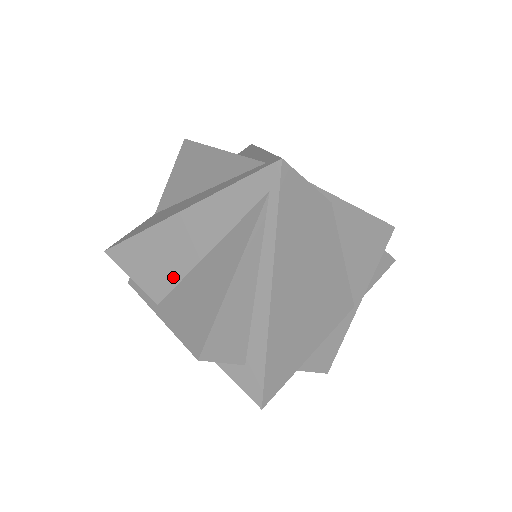
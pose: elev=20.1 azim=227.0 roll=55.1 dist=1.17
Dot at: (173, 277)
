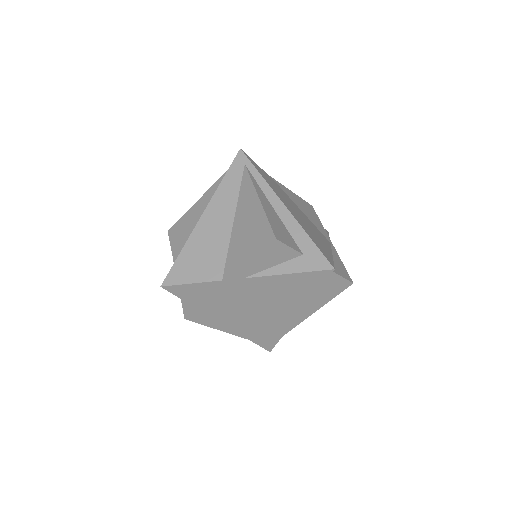
Dot at: (221, 252)
